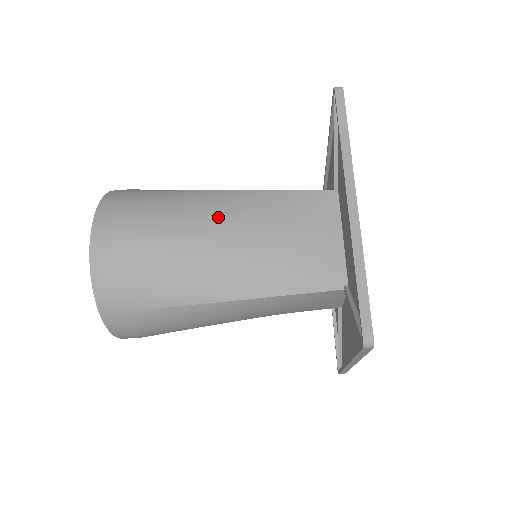
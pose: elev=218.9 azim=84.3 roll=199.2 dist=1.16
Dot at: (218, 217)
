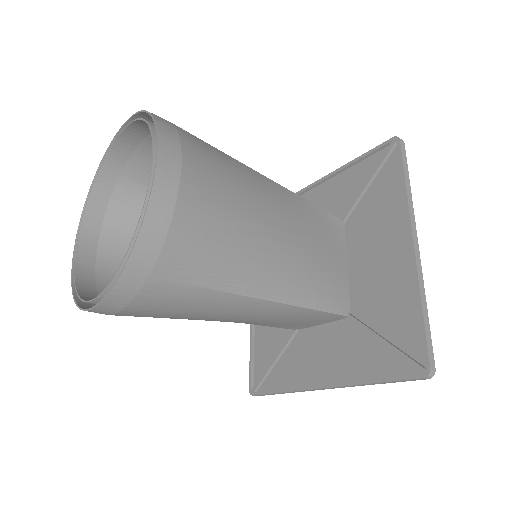
Dot at: (272, 204)
